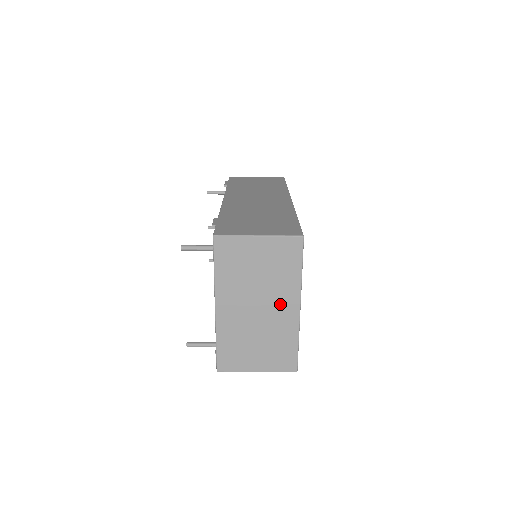
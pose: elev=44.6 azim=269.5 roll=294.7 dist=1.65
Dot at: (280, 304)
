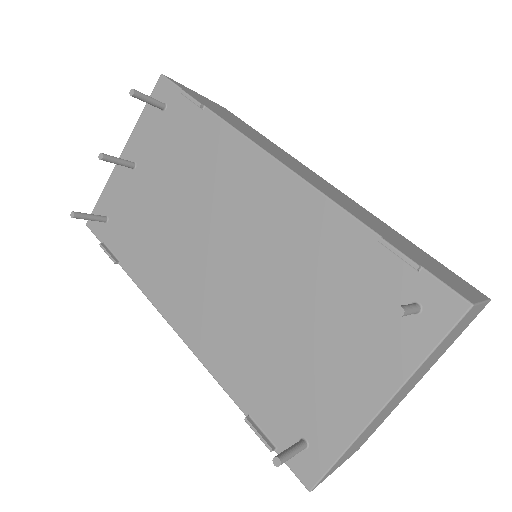
Dot at: (417, 380)
